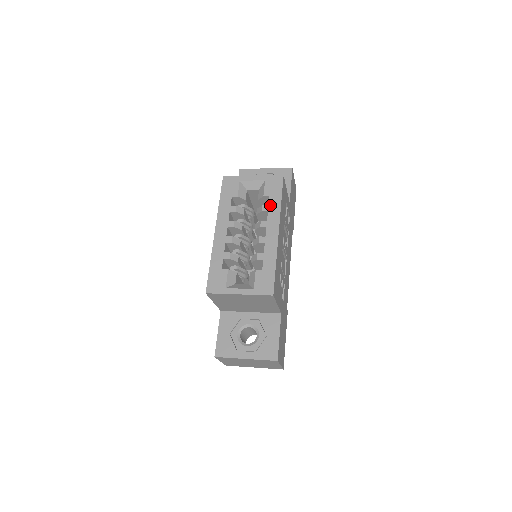
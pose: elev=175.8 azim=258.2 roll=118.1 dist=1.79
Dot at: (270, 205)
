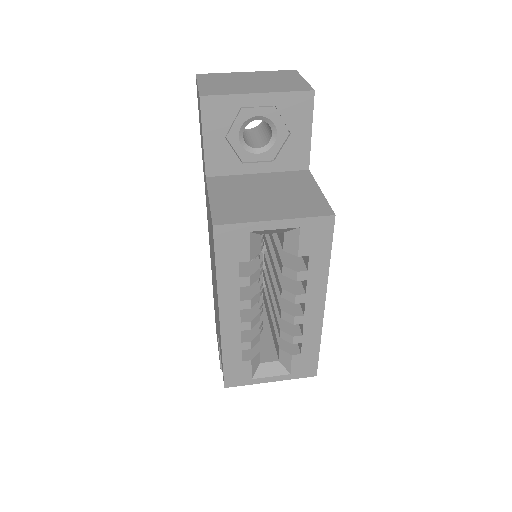
Dot at: (311, 271)
